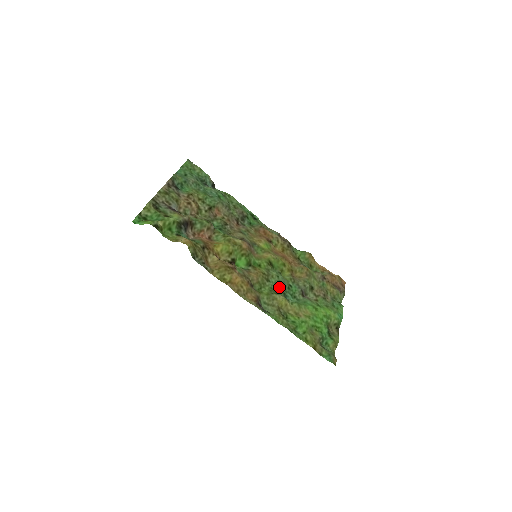
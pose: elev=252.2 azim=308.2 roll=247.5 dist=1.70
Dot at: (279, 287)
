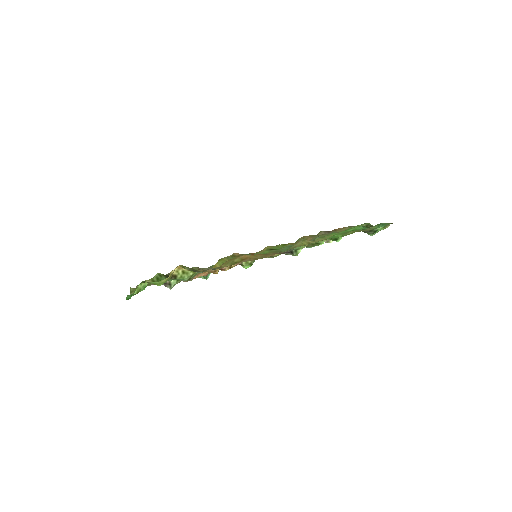
Dot at: occluded
